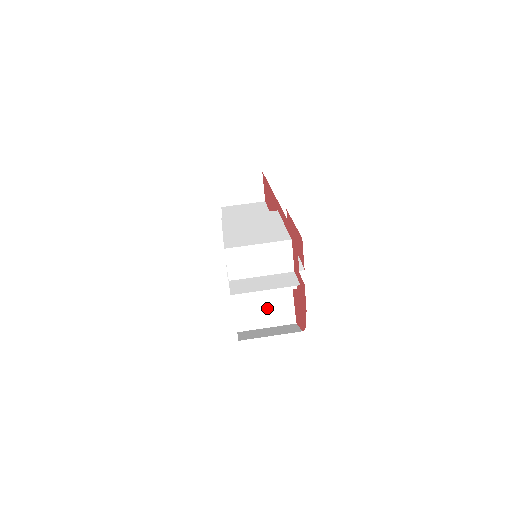
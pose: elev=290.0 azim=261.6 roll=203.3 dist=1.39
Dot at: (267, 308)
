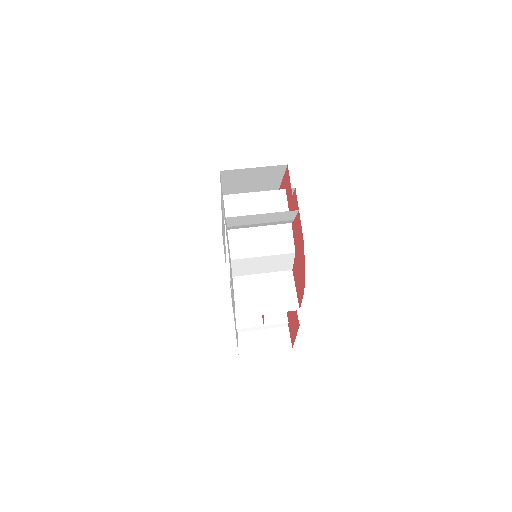
Dot at: (267, 293)
